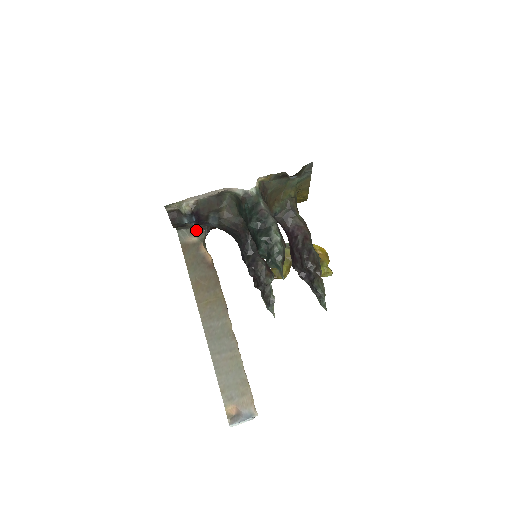
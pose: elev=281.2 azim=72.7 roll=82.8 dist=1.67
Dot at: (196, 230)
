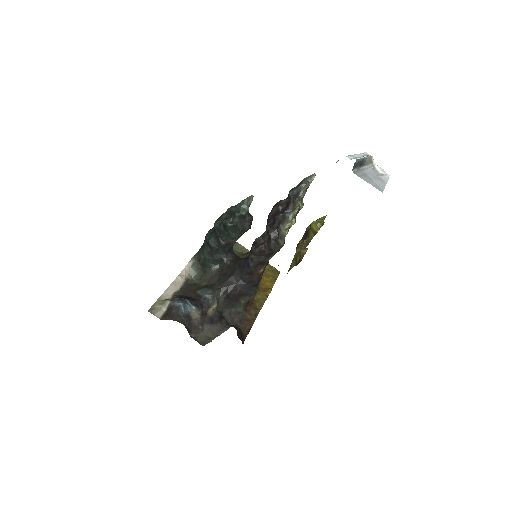
Dot at: occluded
